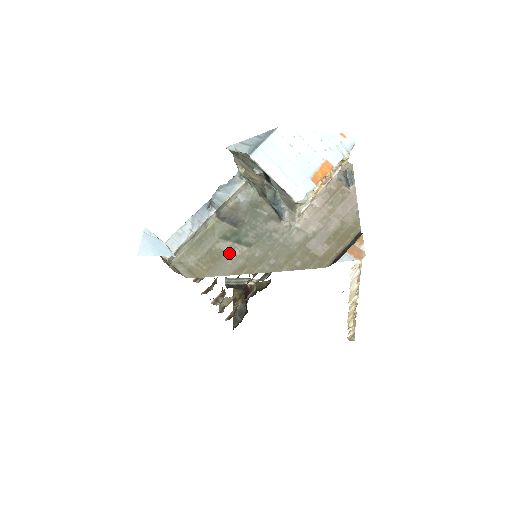
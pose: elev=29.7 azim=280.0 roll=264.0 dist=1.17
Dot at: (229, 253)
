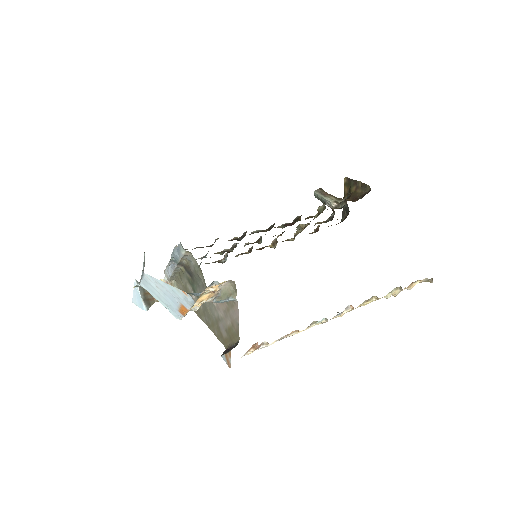
Dot at: (192, 295)
